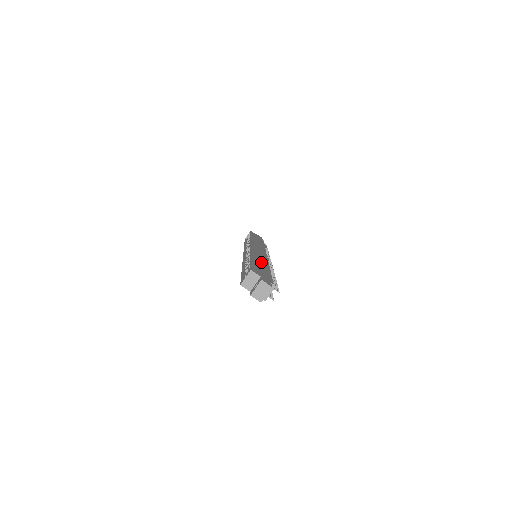
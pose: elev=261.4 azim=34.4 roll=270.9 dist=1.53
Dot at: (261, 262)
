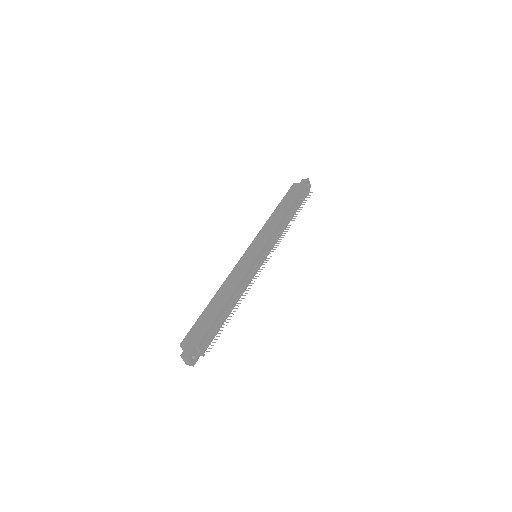
Dot at: (223, 296)
